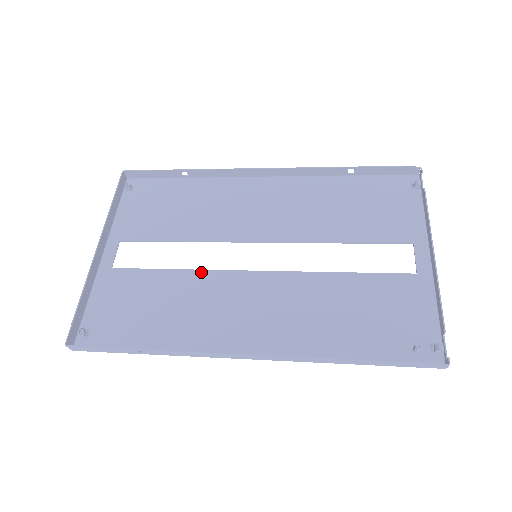
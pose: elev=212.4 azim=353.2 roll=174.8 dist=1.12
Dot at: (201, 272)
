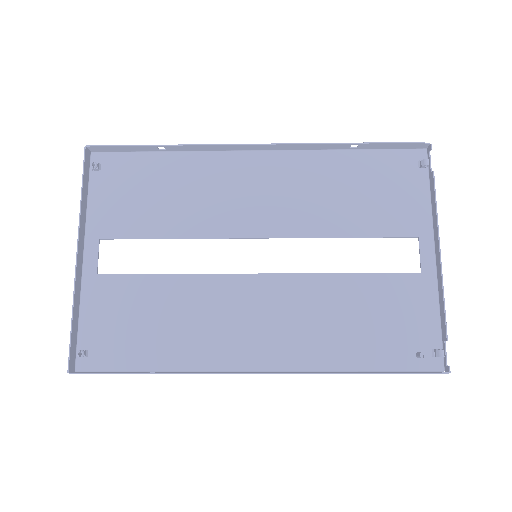
Dot at: (199, 277)
